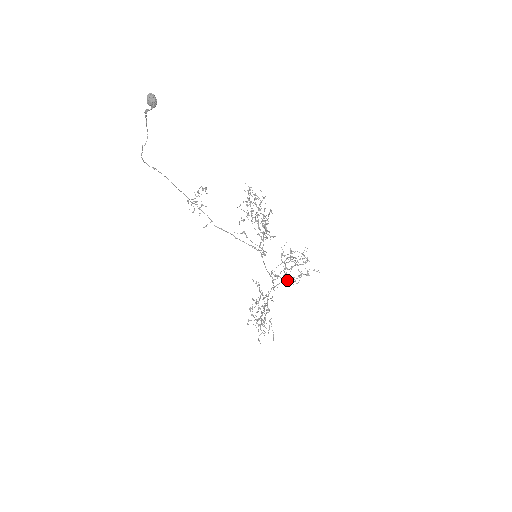
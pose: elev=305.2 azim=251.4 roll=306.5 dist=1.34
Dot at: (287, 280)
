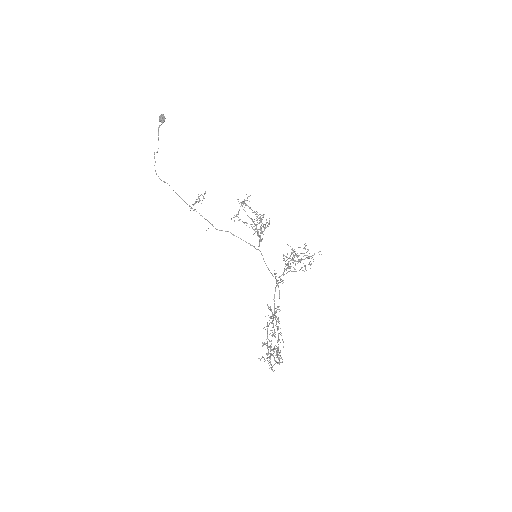
Dot at: (288, 268)
